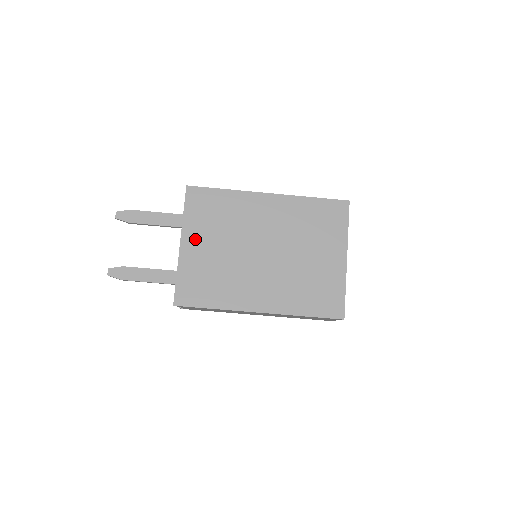
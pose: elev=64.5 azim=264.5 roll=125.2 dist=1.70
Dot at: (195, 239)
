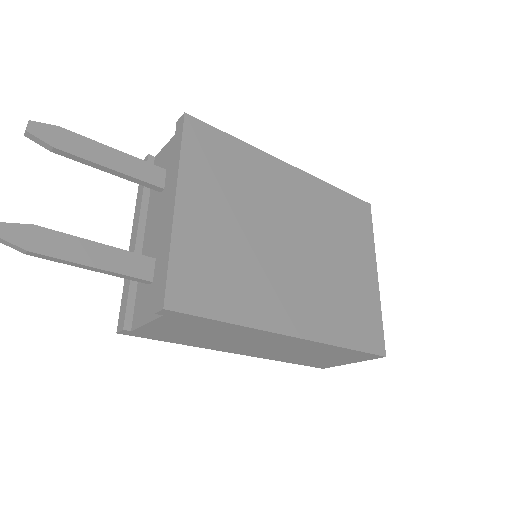
Dot at: (199, 199)
